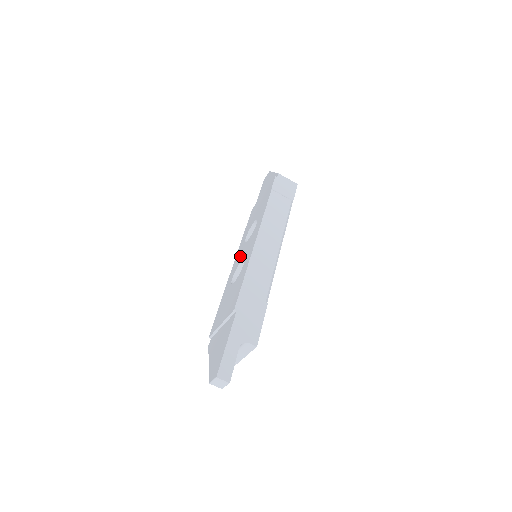
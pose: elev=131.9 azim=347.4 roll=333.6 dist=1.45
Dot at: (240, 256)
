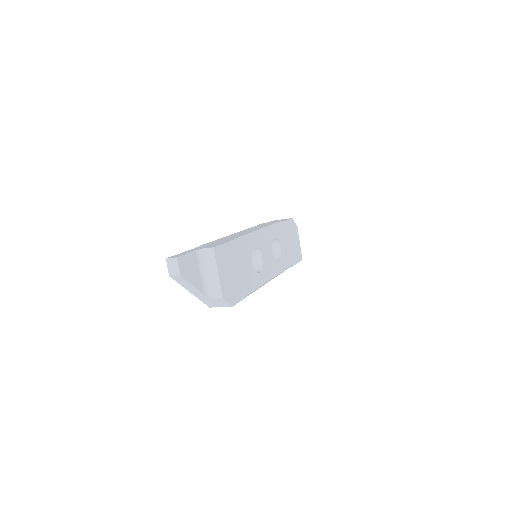
Dot at: occluded
